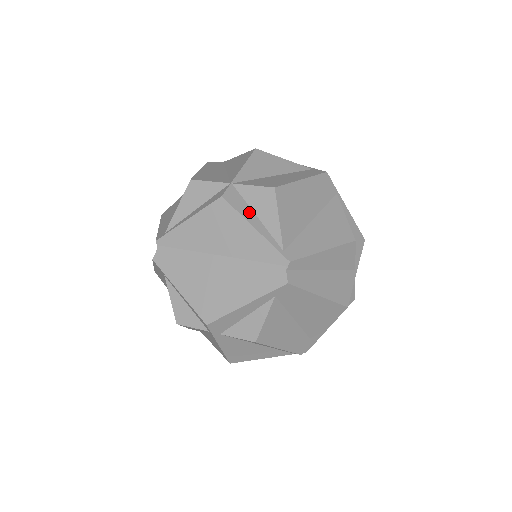
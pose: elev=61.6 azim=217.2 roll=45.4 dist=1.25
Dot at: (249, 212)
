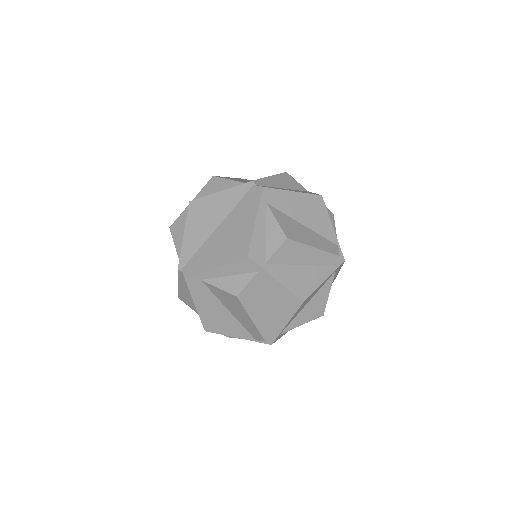
Dot at: occluded
